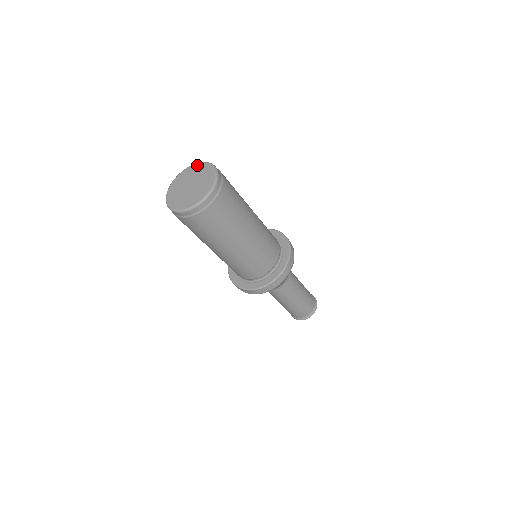
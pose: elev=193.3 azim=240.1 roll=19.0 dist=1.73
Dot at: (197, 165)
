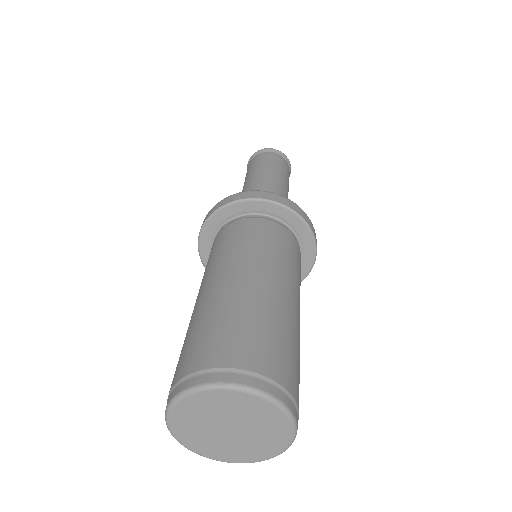
Dot at: (228, 395)
